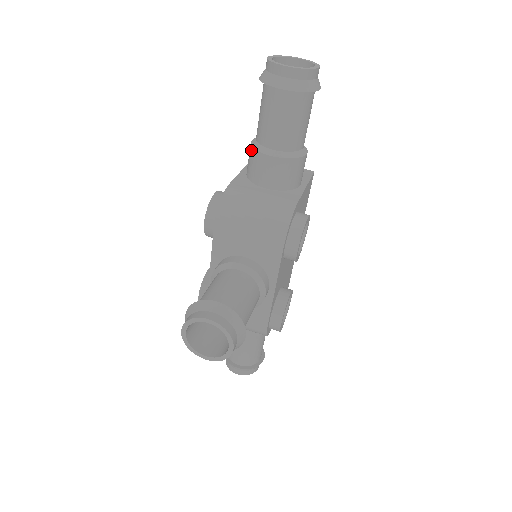
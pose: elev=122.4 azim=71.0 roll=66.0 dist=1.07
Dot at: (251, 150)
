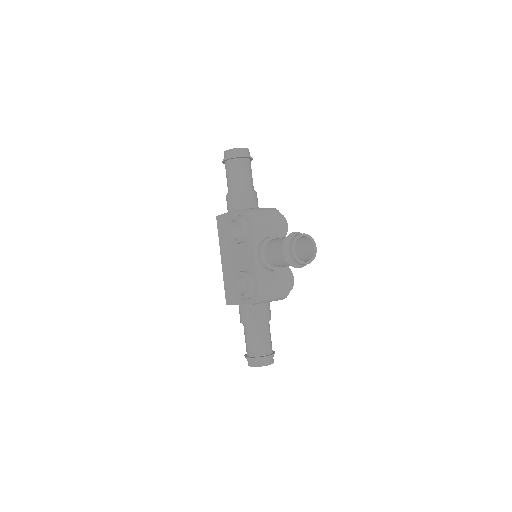
Dot at: (235, 194)
